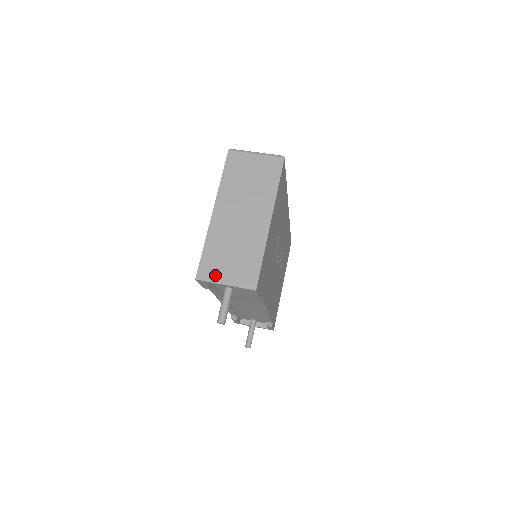
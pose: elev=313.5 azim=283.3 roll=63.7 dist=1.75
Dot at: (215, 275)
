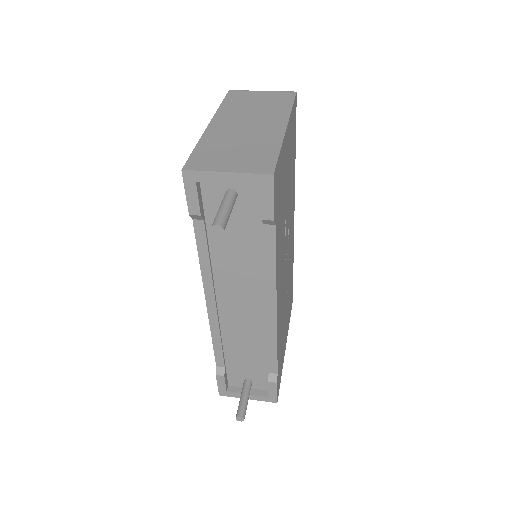
Dot at: (211, 165)
